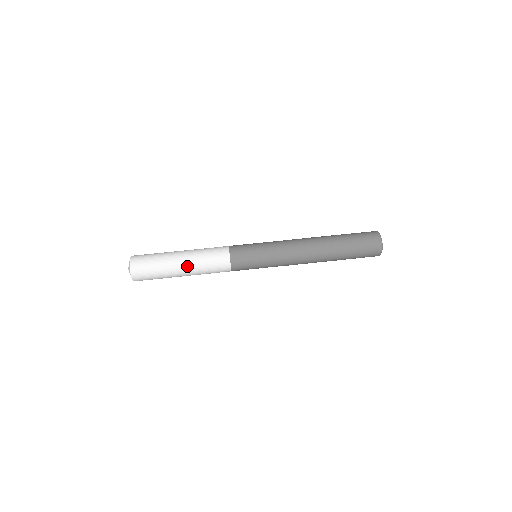
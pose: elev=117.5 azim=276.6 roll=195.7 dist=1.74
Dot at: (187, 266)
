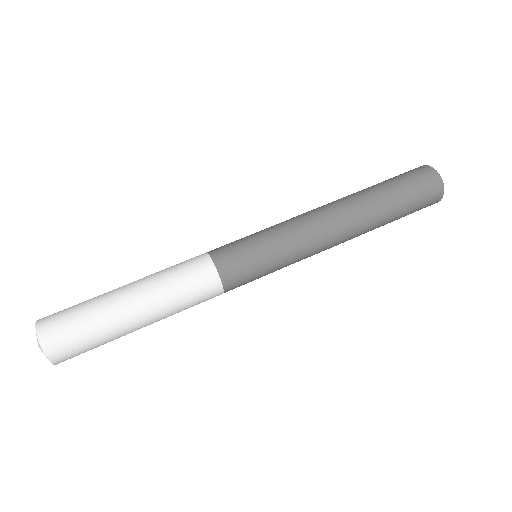
Dot at: (149, 314)
